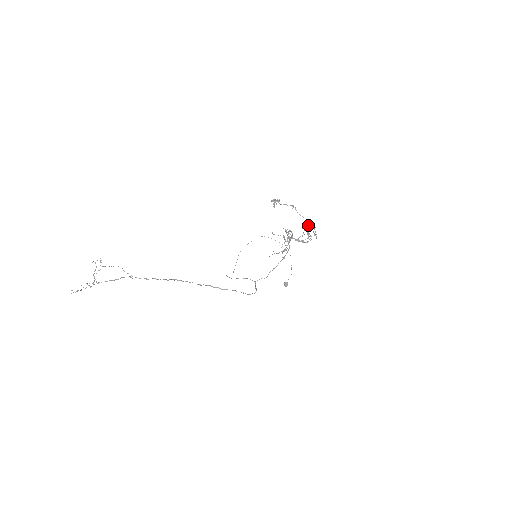
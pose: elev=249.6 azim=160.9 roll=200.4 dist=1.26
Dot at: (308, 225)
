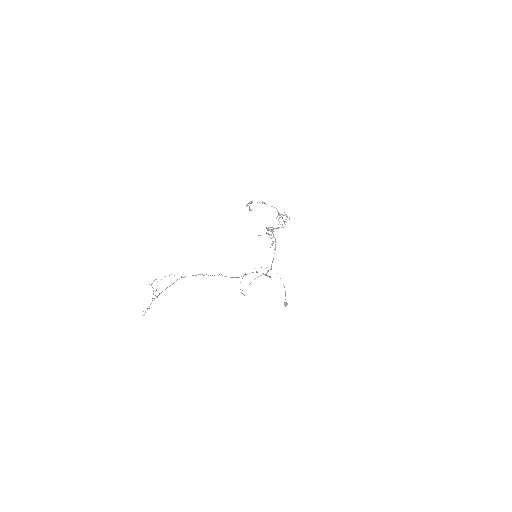
Dot at: (279, 213)
